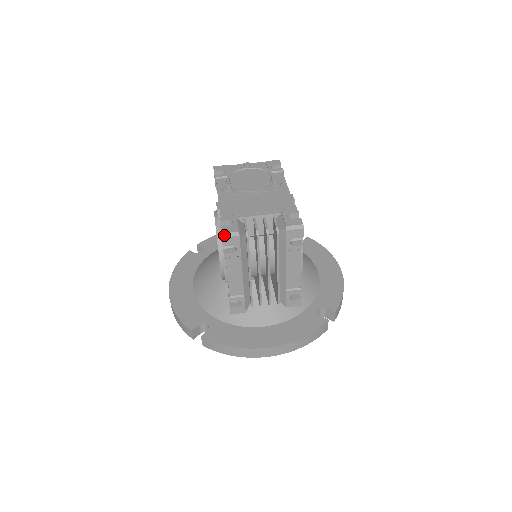
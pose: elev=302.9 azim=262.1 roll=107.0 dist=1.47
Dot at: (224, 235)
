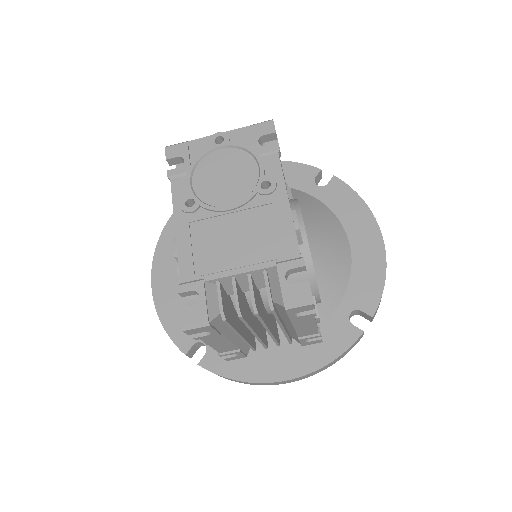
Dot at: (185, 327)
